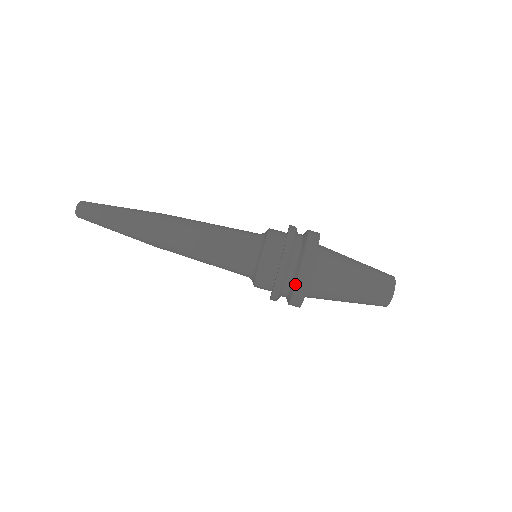
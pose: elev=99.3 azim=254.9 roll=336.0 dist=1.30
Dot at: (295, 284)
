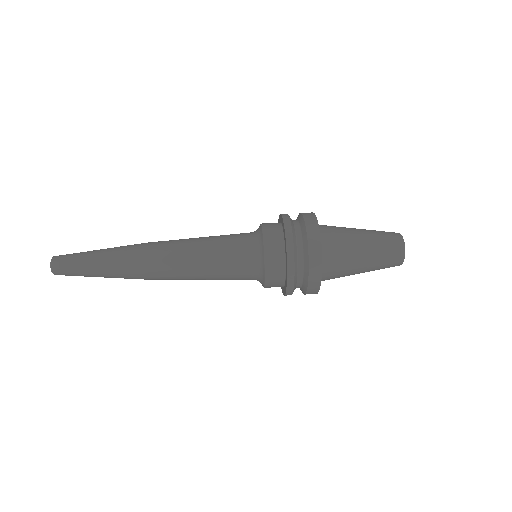
Dot at: (305, 225)
